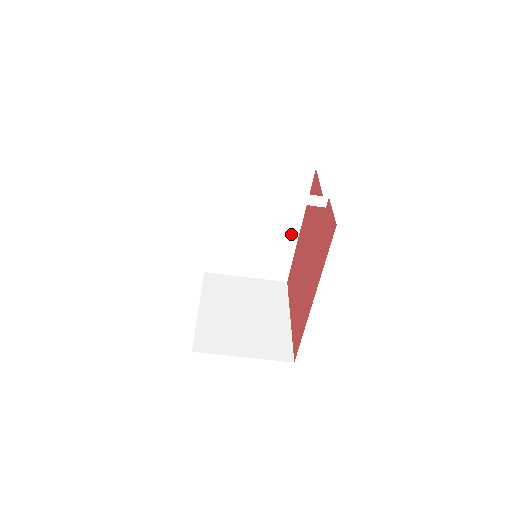
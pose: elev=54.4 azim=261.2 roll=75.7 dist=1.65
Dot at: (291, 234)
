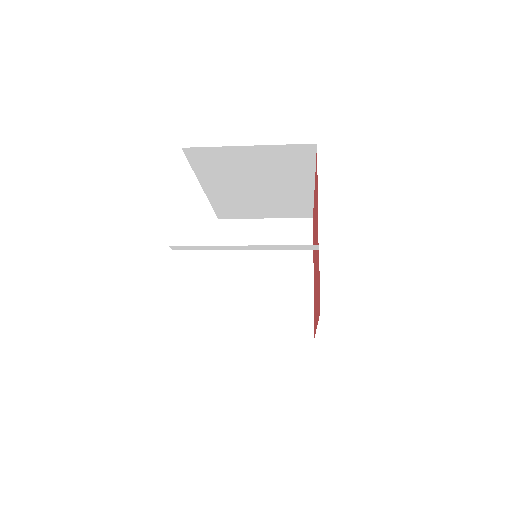
Dot at: (304, 190)
